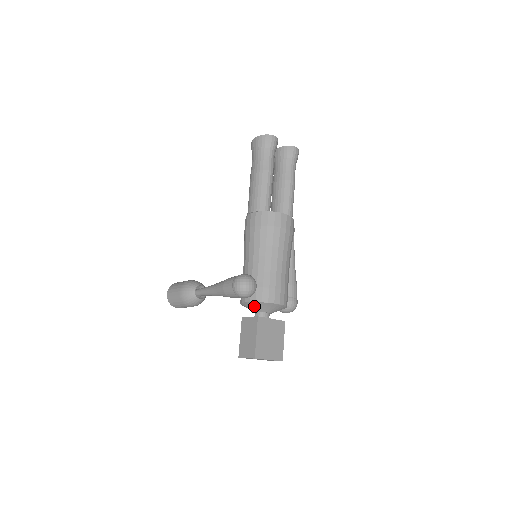
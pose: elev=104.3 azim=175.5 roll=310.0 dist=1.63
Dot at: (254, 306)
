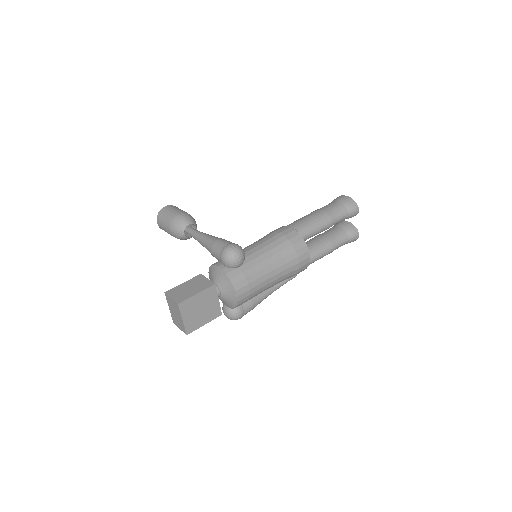
Dot at: (220, 276)
